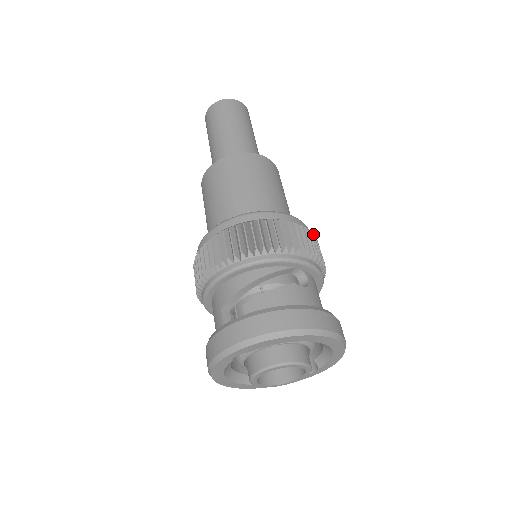
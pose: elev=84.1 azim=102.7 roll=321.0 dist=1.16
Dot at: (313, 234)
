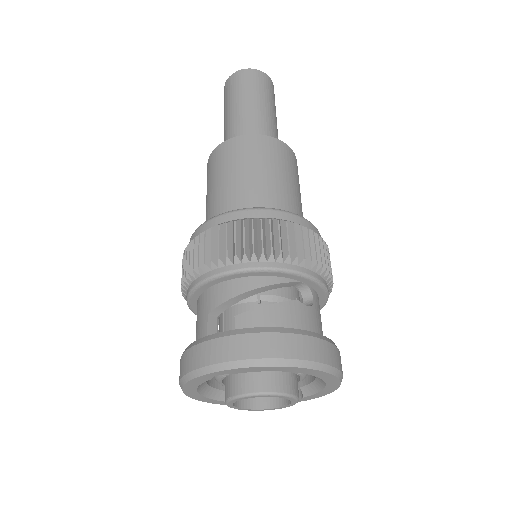
Dot at: (327, 245)
